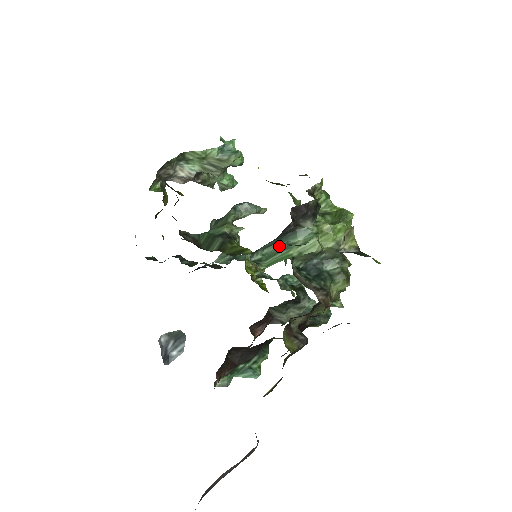
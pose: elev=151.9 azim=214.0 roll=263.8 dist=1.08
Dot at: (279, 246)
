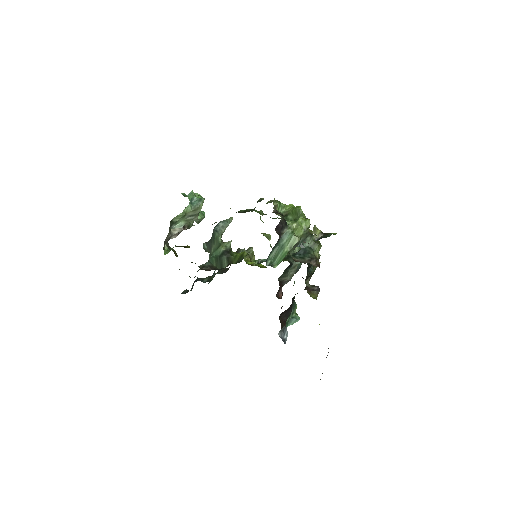
Dot at: (276, 250)
